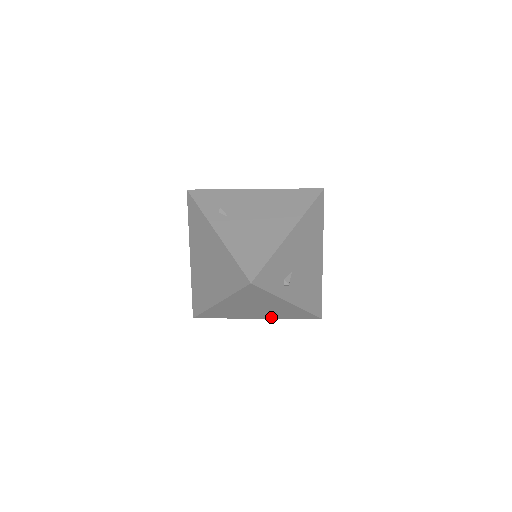
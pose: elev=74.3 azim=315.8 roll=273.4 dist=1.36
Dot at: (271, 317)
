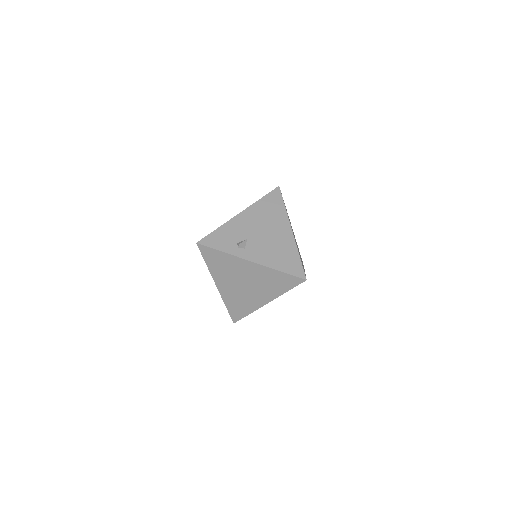
Dot at: (273, 296)
